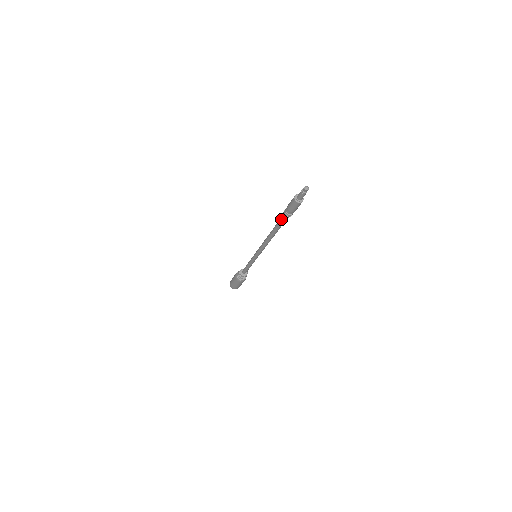
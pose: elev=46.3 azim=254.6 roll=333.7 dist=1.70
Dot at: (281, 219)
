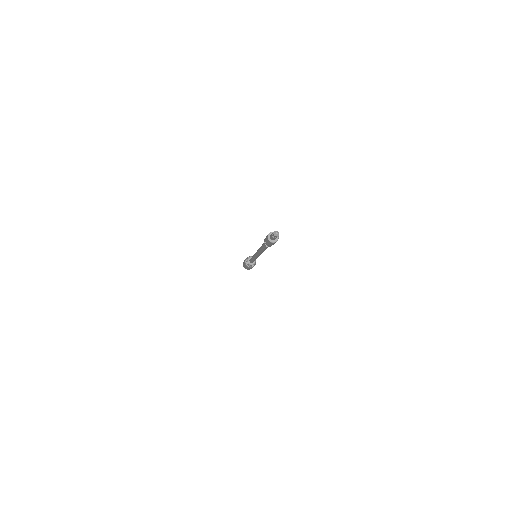
Dot at: occluded
